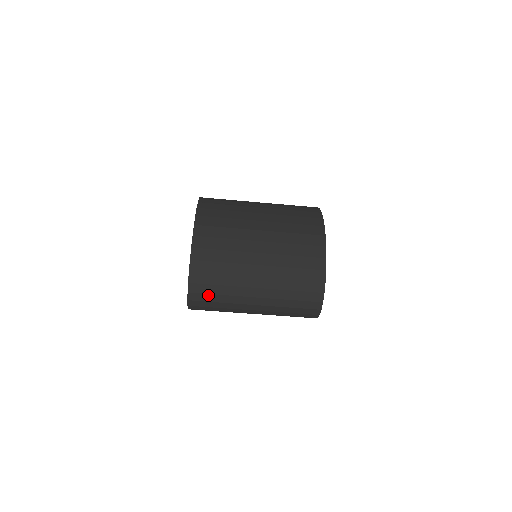
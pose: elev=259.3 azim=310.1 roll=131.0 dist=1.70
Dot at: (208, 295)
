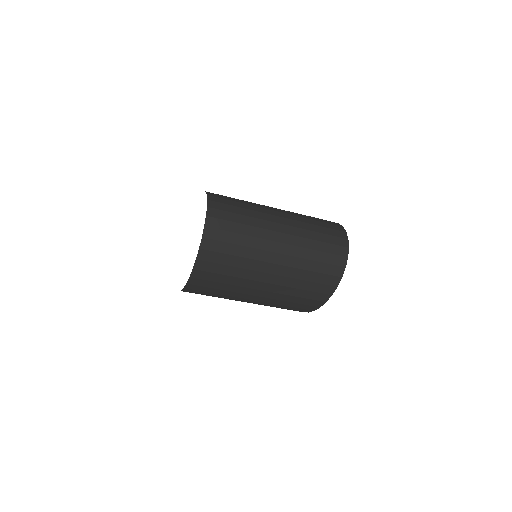
Dot at: (230, 206)
